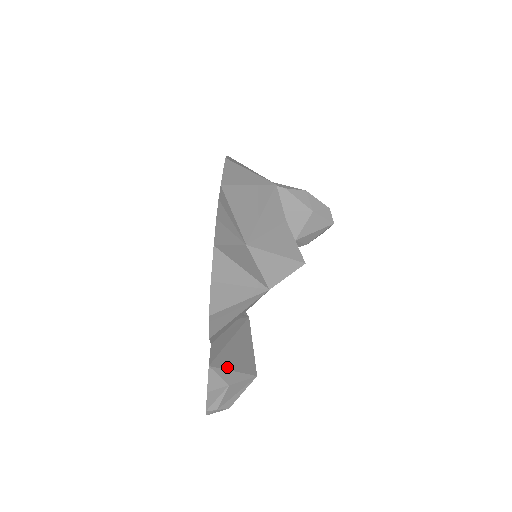
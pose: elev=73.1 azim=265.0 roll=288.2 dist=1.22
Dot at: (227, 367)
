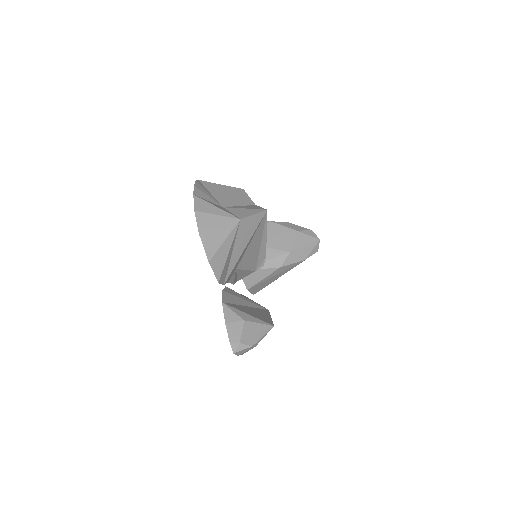
Dot at: (241, 310)
